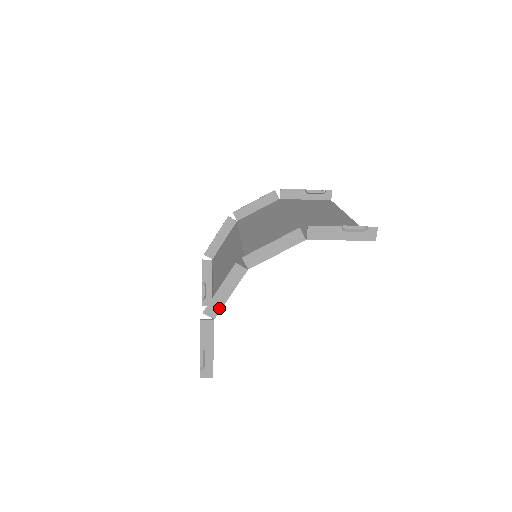
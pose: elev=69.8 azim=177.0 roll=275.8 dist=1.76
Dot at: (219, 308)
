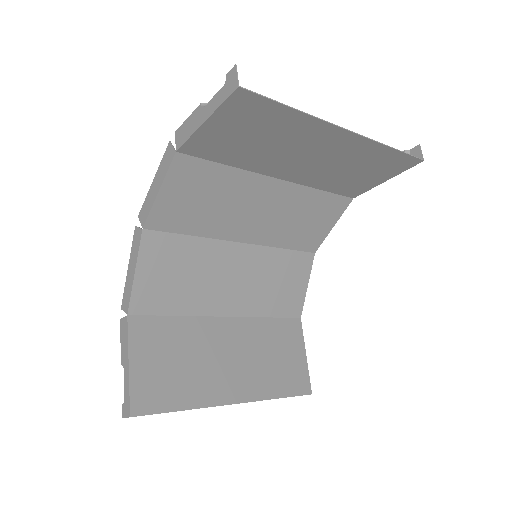
Dot at: (129, 296)
